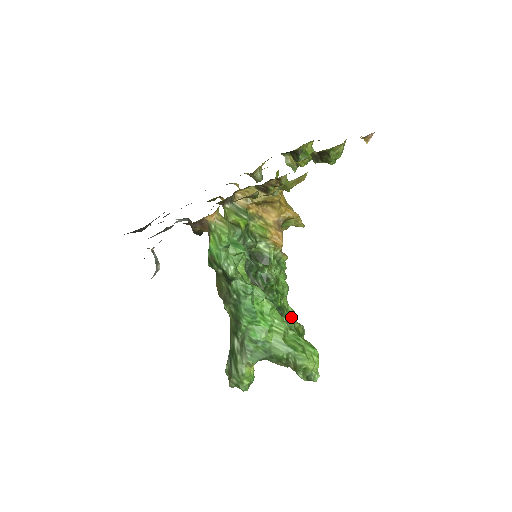
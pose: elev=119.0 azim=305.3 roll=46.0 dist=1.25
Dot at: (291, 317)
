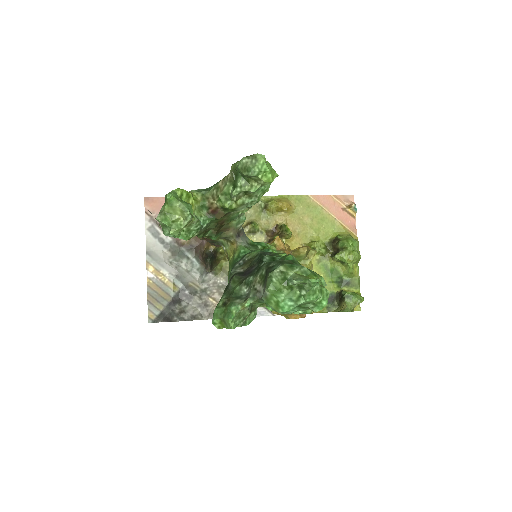
Dot at: occluded
